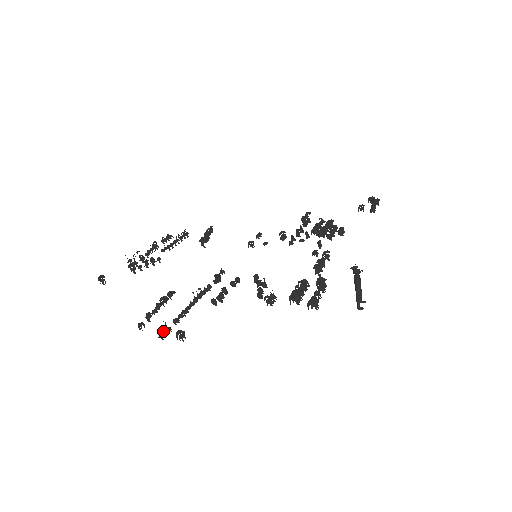
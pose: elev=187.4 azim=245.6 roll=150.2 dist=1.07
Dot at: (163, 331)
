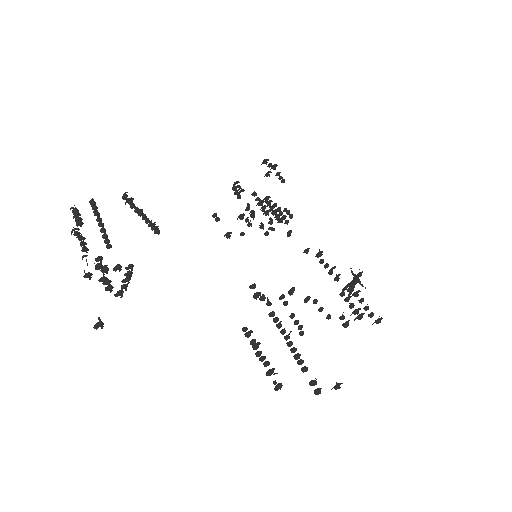
Dot at: occluded
